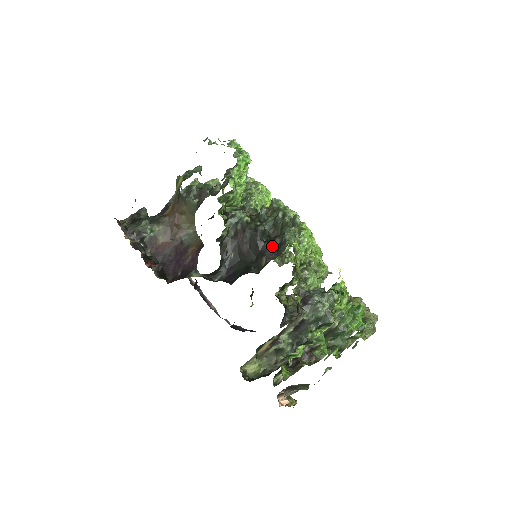
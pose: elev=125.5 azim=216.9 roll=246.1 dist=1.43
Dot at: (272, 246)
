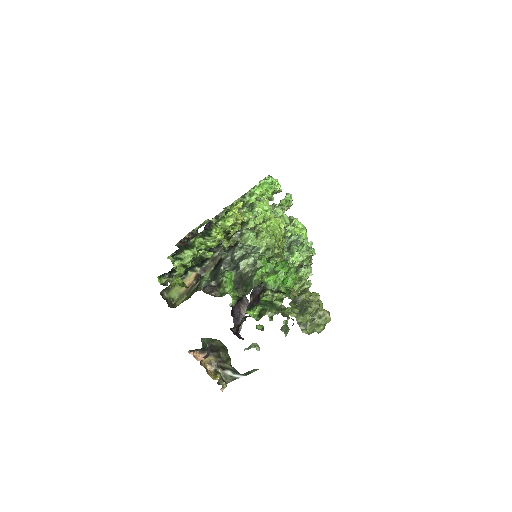
Dot at: occluded
